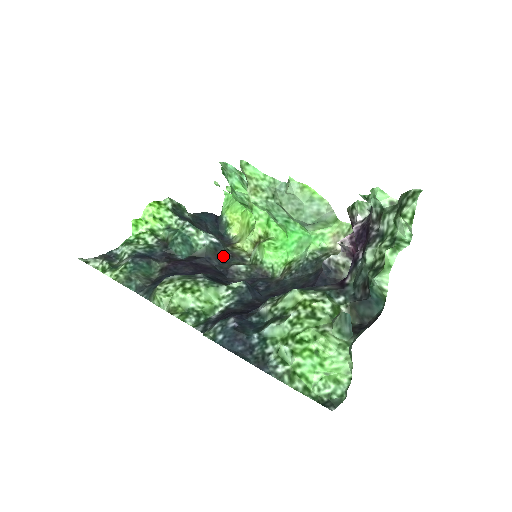
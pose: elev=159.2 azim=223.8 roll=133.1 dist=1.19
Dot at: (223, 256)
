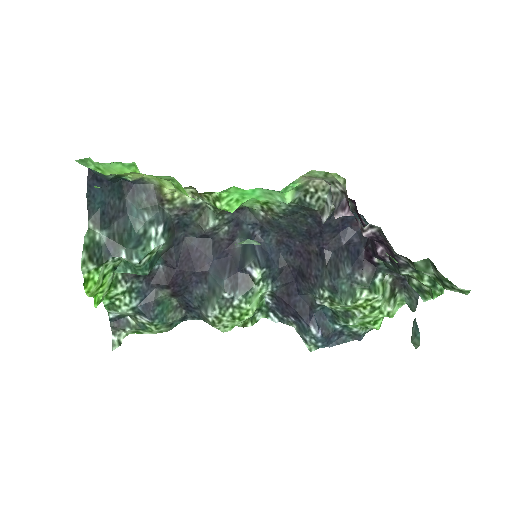
Dot at: (178, 222)
